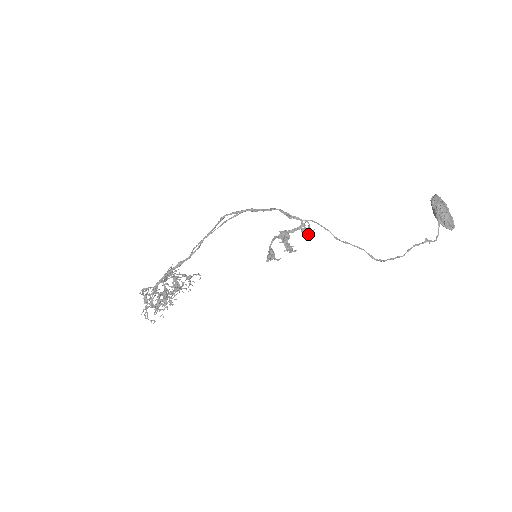
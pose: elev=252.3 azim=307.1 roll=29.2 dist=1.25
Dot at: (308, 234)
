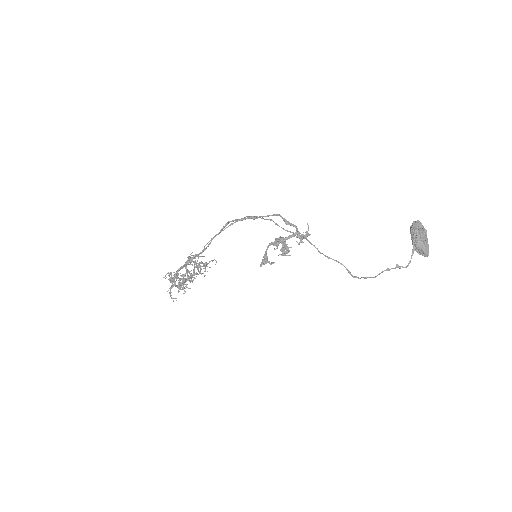
Dot at: (301, 241)
